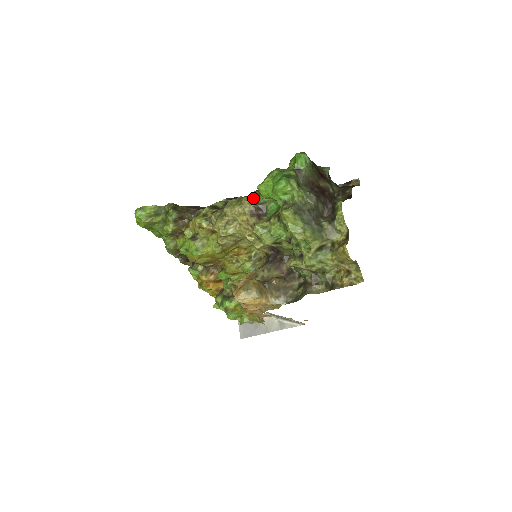
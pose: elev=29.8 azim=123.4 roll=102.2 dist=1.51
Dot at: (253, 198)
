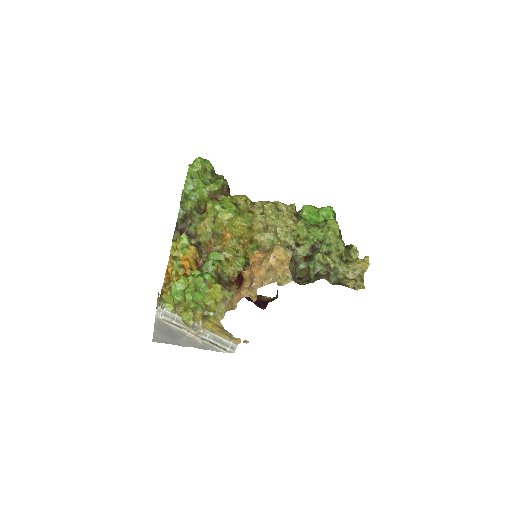
Dot at: occluded
